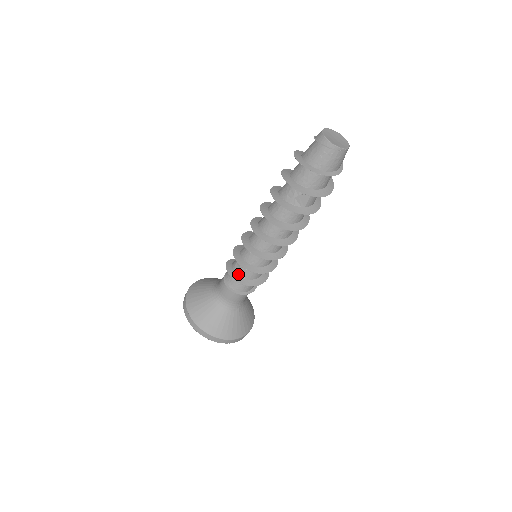
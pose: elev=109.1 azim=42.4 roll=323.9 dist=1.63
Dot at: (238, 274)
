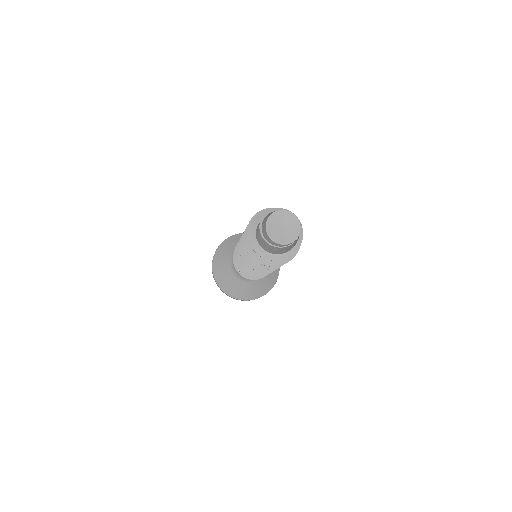
Dot at: occluded
